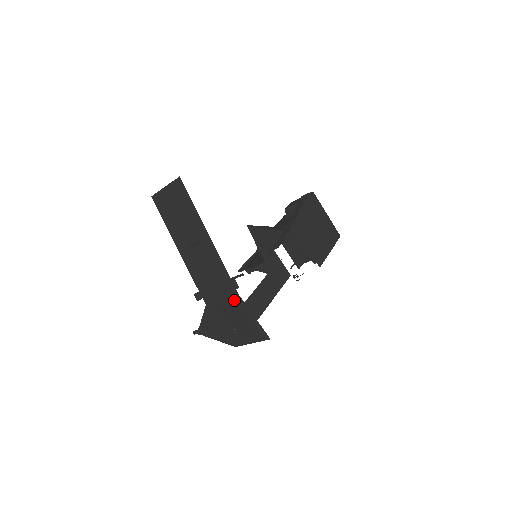
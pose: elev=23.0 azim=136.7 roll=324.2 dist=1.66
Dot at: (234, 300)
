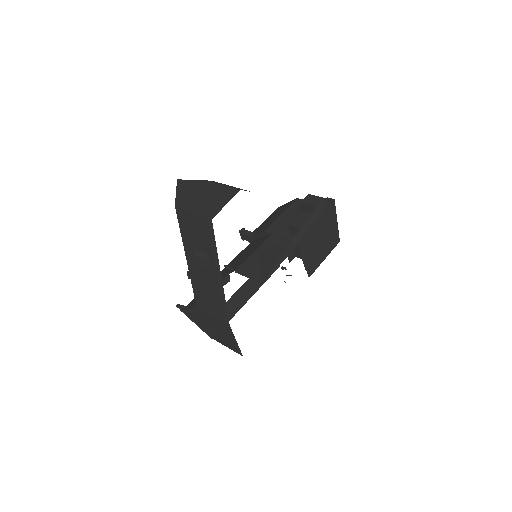
Dot at: (224, 324)
